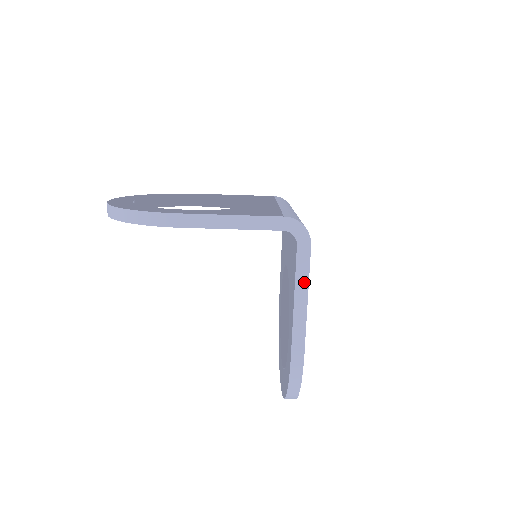
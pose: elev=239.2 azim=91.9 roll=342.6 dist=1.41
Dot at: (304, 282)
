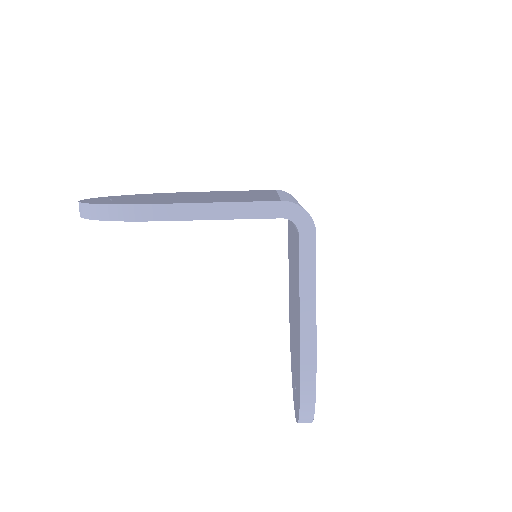
Dot at: (310, 280)
